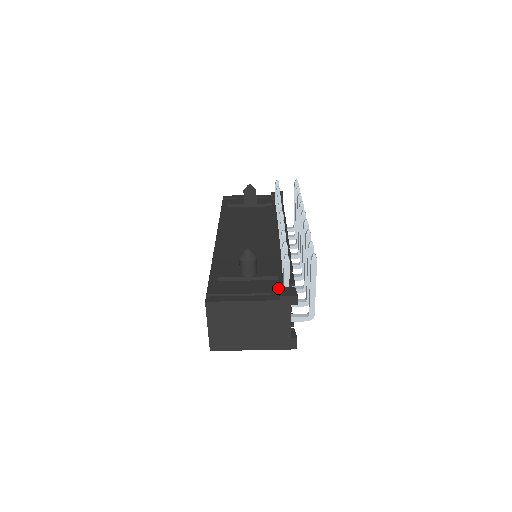
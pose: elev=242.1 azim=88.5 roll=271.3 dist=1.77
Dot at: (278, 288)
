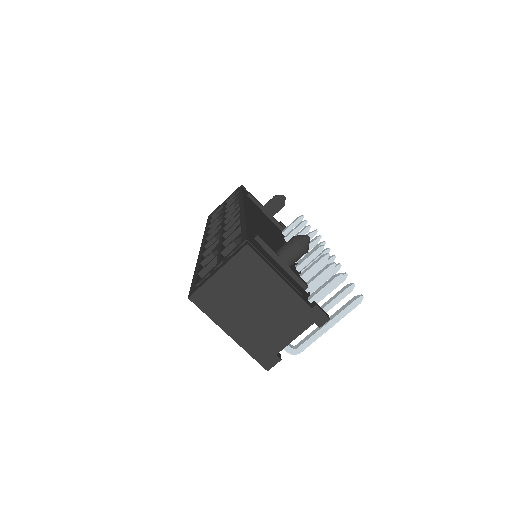
Dot at: occluded
